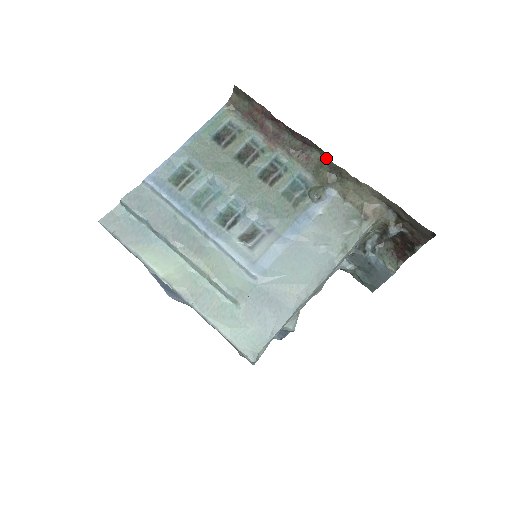
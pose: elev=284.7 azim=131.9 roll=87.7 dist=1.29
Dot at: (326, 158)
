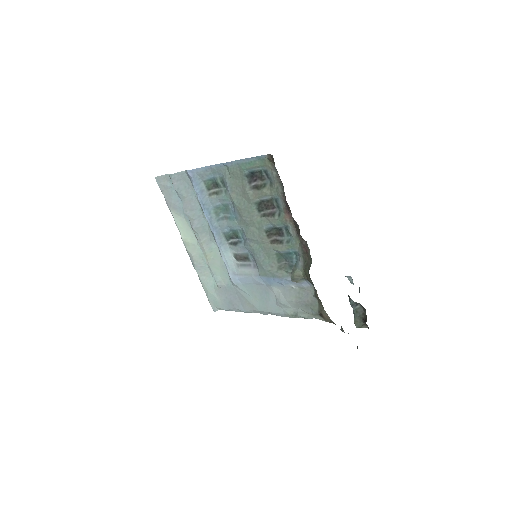
Dot at: occluded
